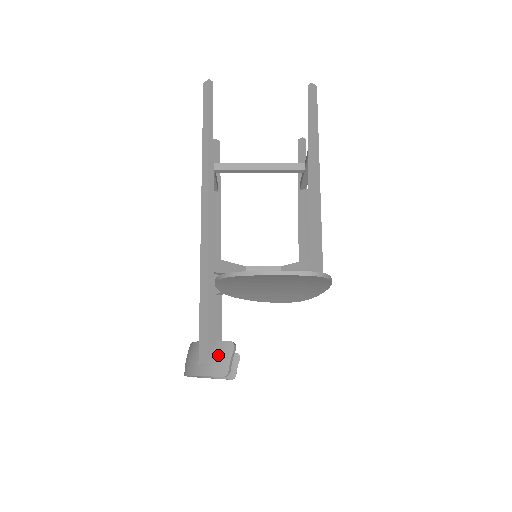
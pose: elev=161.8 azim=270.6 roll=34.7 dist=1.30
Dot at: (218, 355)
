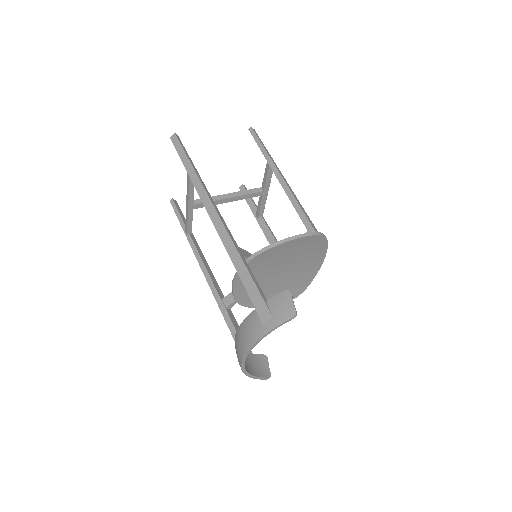
Dot at: (280, 305)
